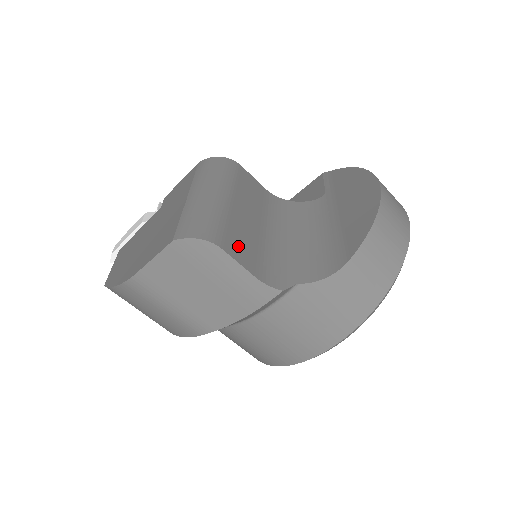
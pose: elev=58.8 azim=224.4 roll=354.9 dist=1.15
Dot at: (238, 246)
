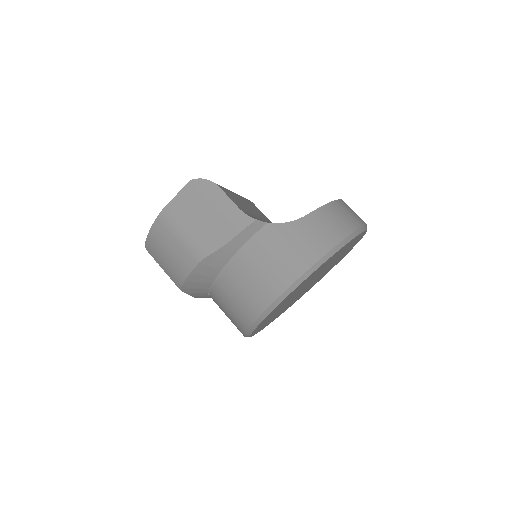
Dot at: (232, 197)
